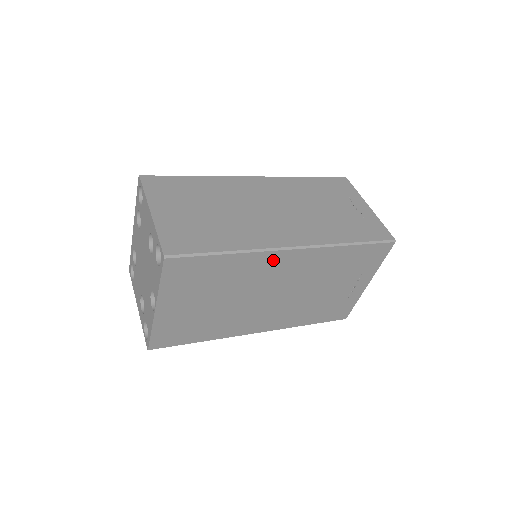
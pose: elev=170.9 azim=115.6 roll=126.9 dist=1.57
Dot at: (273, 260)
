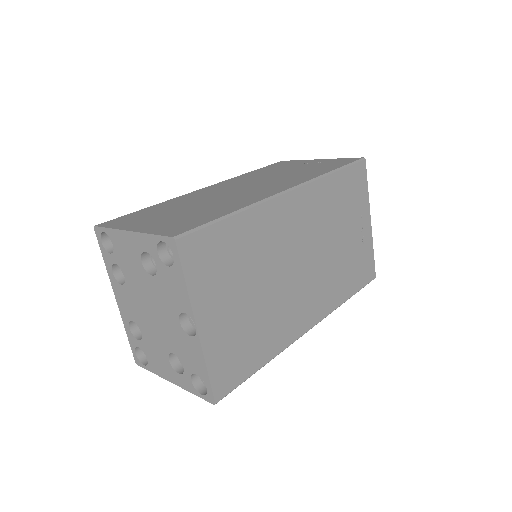
Dot at: (279, 212)
